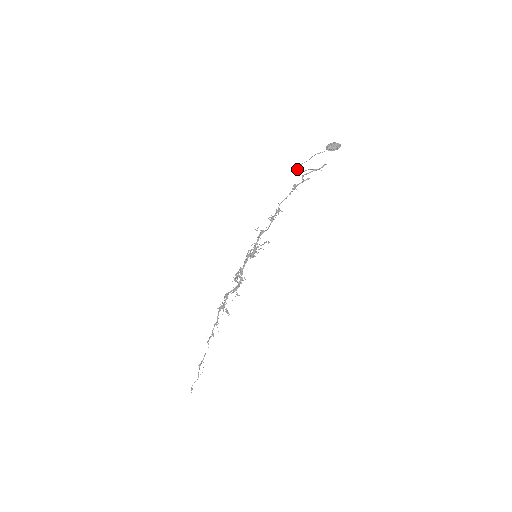
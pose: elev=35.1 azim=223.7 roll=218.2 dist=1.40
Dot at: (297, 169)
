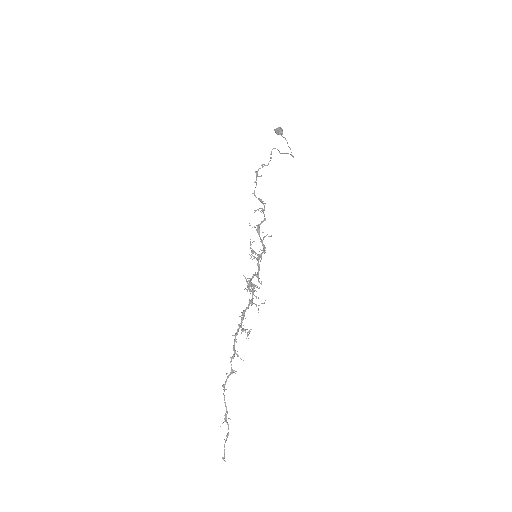
Dot at: occluded
